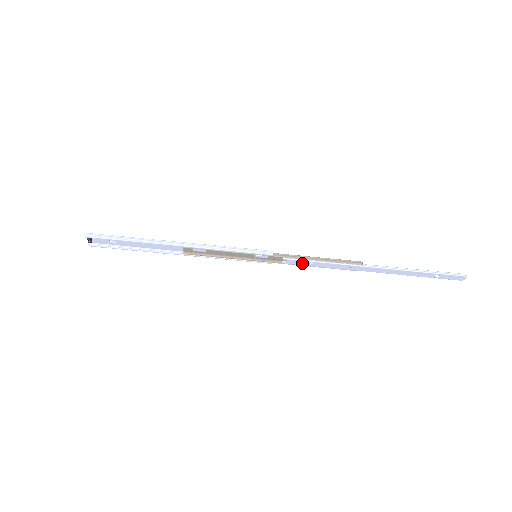
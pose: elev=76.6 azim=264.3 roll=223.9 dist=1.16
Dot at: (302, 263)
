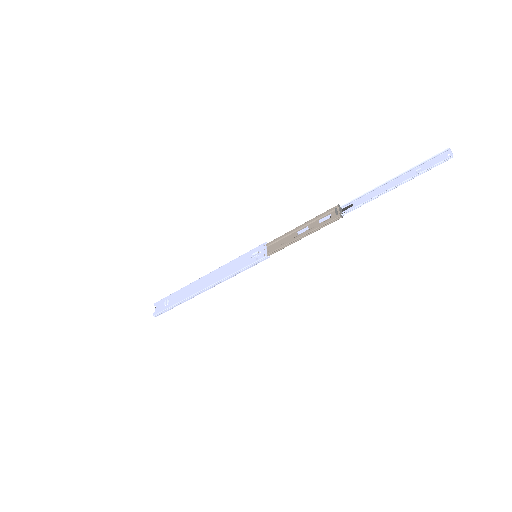
Dot at: (292, 238)
